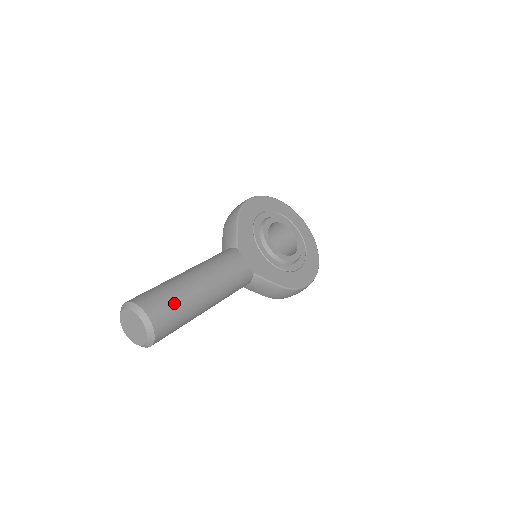
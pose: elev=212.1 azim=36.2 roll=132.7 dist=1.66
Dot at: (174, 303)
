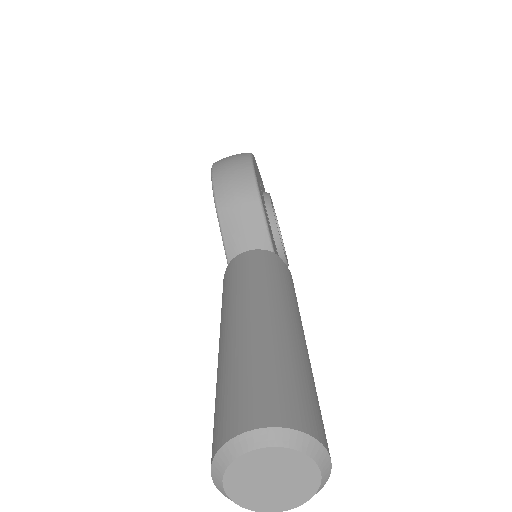
Dot at: (318, 401)
